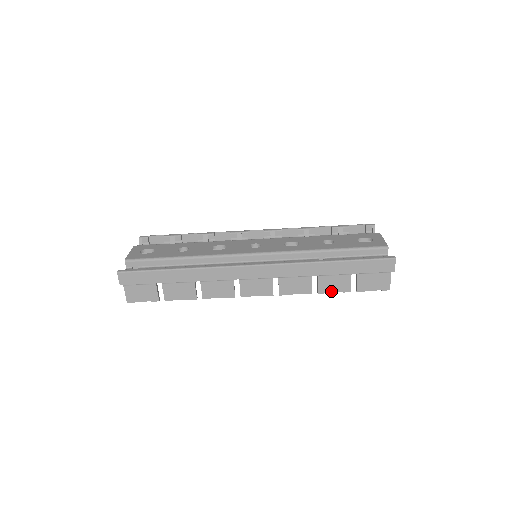
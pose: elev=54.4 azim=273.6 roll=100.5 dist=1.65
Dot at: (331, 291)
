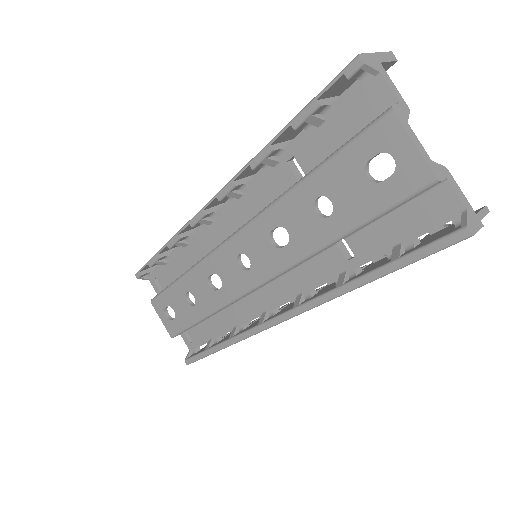
Dot at: occluded
